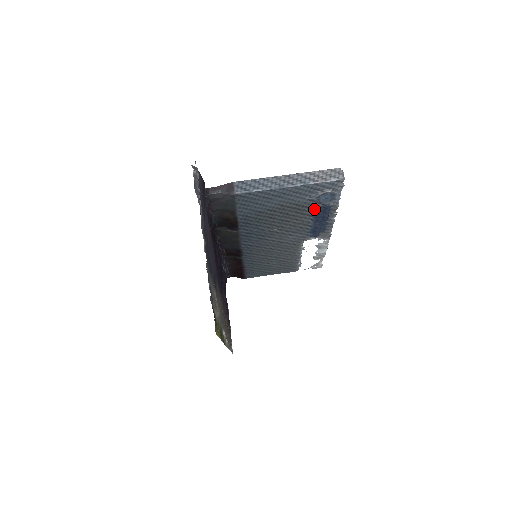
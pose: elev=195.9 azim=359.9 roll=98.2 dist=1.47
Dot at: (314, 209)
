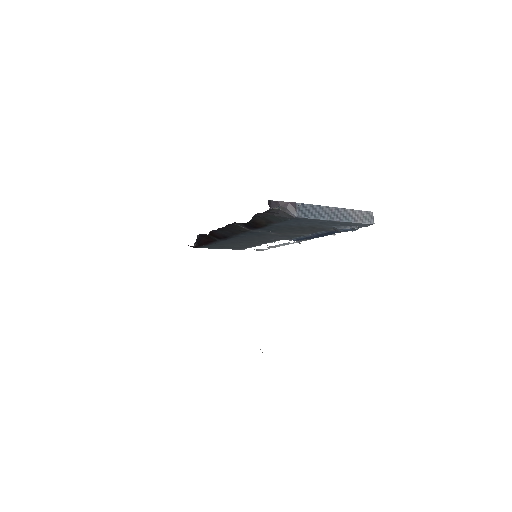
Dot at: (326, 231)
